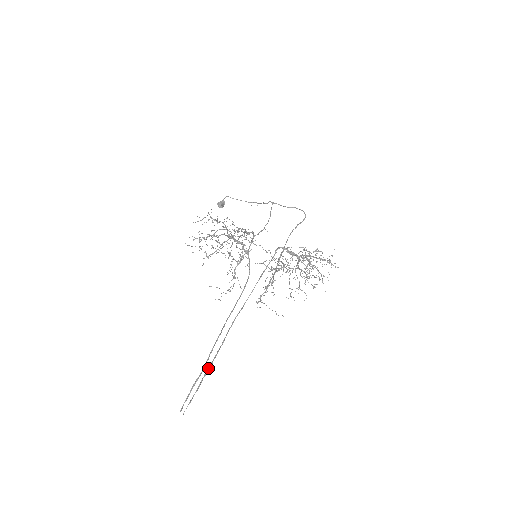
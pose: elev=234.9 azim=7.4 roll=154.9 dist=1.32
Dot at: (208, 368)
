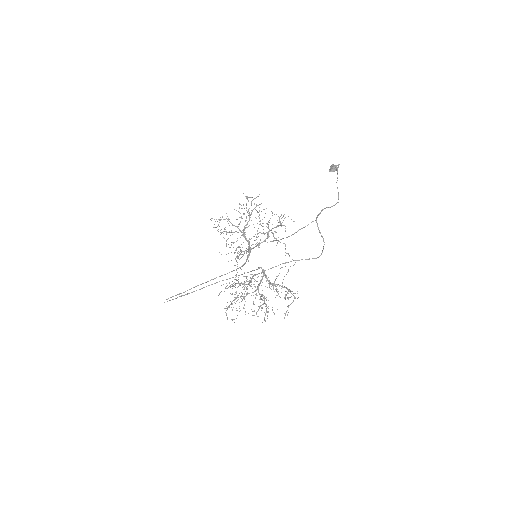
Dot at: (183, 295)
